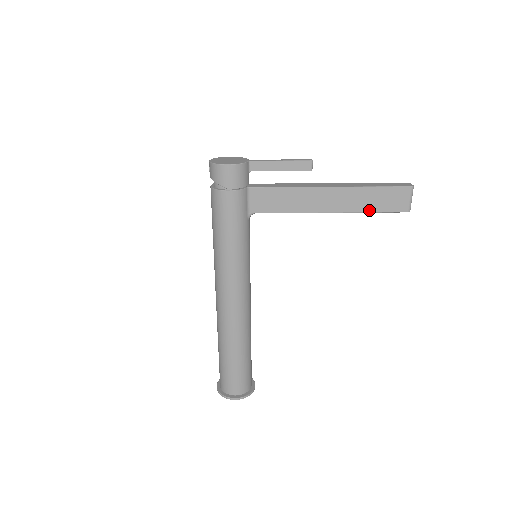
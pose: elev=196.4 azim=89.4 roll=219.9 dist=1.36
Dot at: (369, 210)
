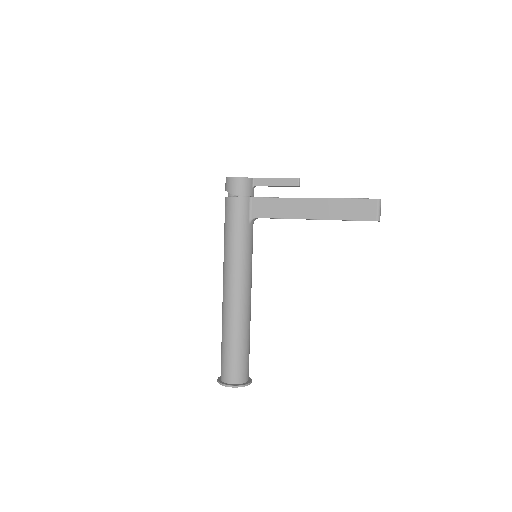
Dot at: (343, 218)
